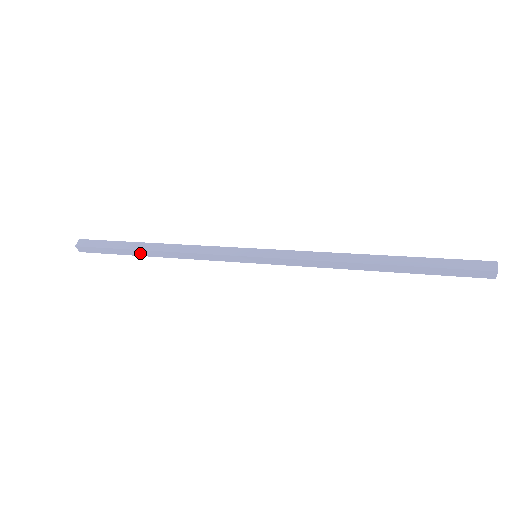
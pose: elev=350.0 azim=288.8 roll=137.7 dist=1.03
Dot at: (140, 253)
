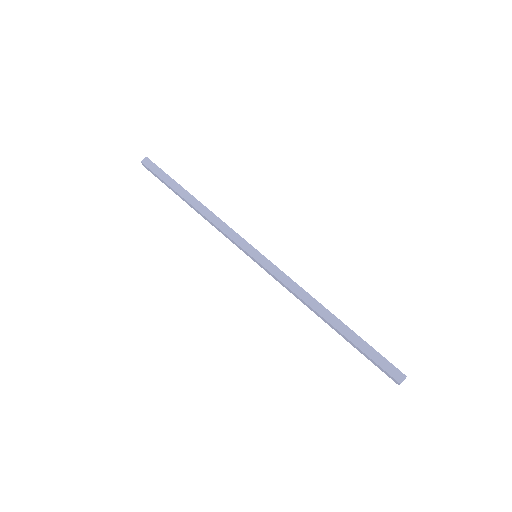
Dot at: (182, 198)
